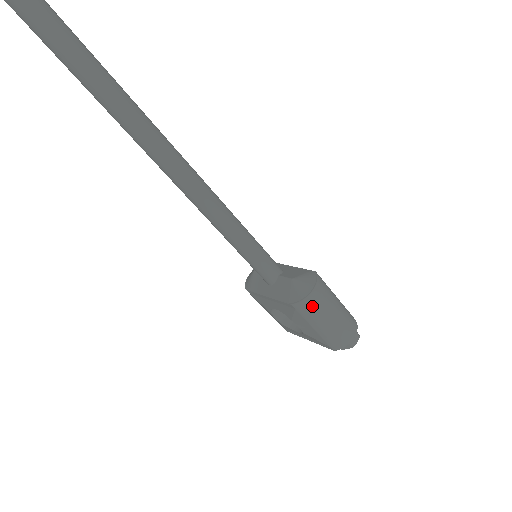
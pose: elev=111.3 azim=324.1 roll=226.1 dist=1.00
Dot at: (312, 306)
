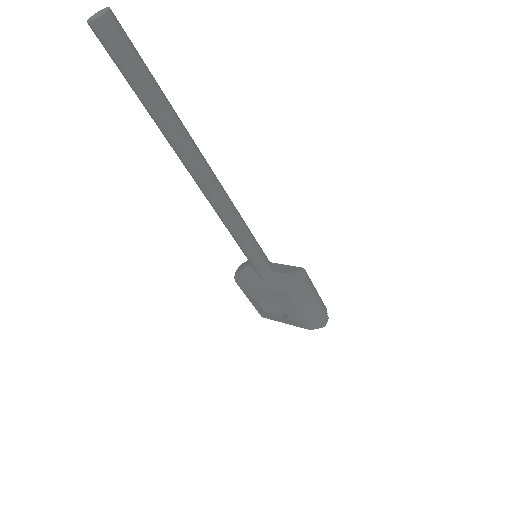
Dot at: (303, 295)
